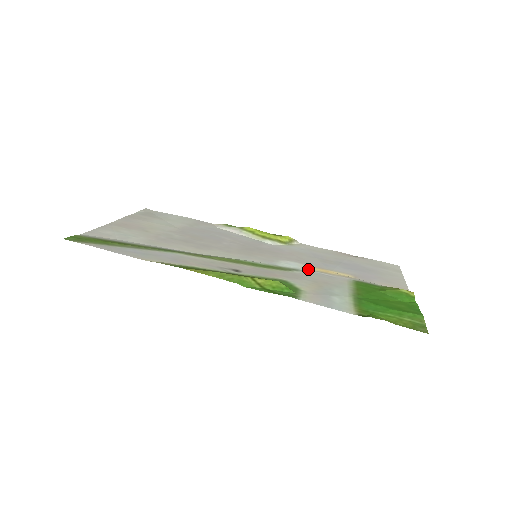
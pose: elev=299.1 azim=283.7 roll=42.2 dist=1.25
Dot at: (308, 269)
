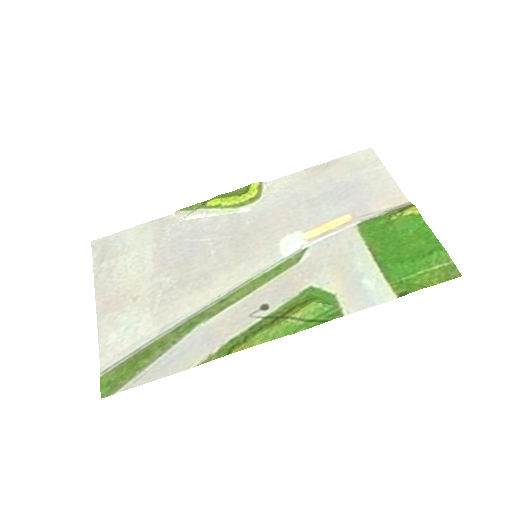
Dot at: (311, 239)
